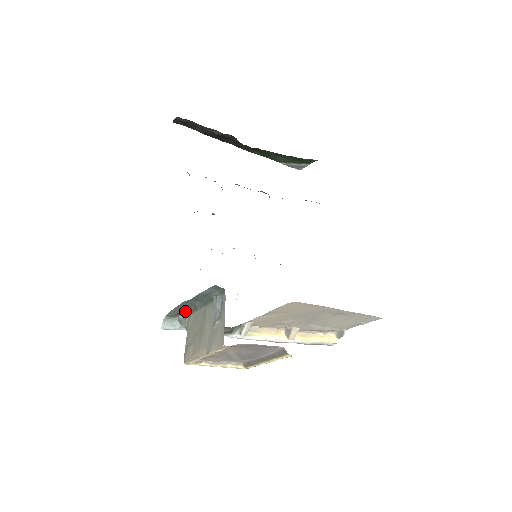
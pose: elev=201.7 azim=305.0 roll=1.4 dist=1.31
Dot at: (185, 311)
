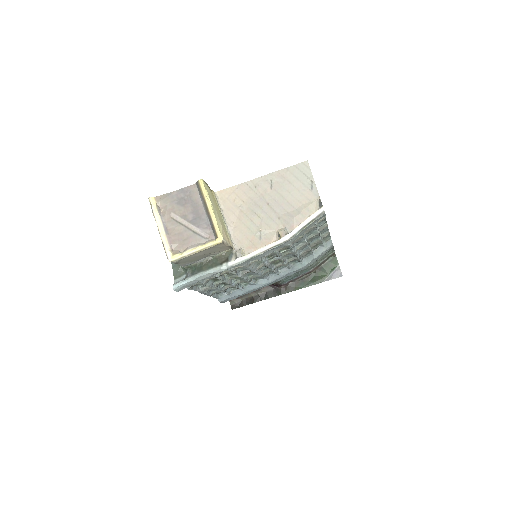
Dot at: occluded
